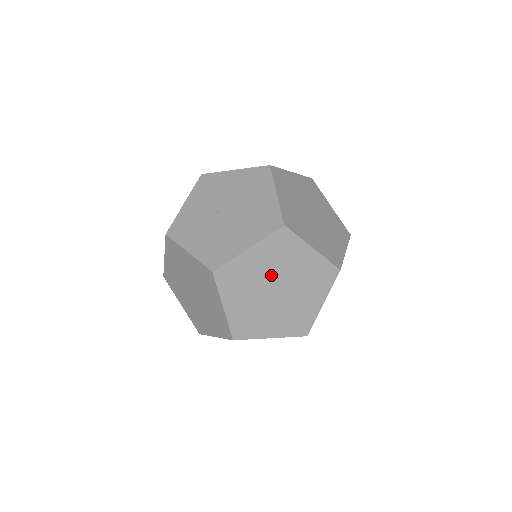
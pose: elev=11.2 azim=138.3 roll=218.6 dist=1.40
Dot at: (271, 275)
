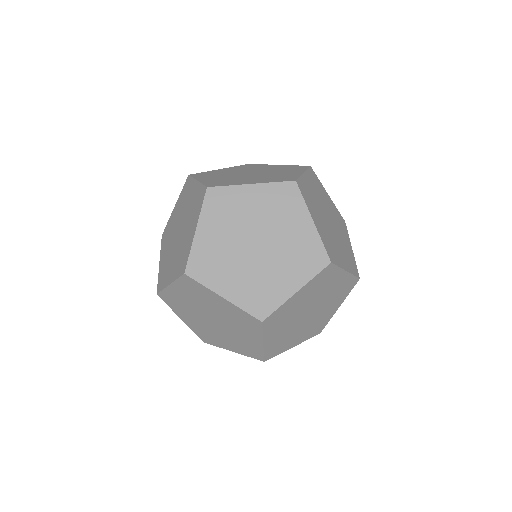
Dot at: (331, 215)
